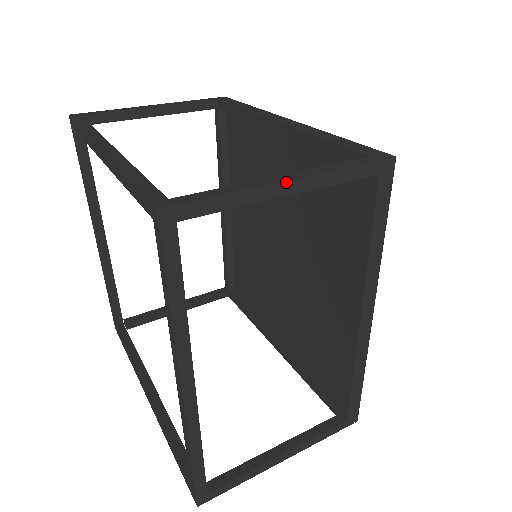
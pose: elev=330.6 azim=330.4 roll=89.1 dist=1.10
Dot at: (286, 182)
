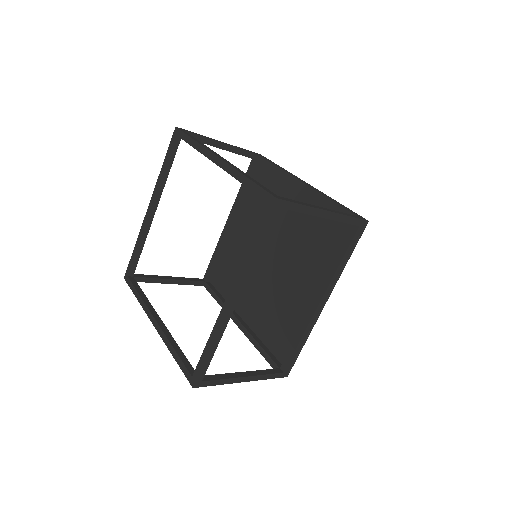
Dot at: (325, 211)
